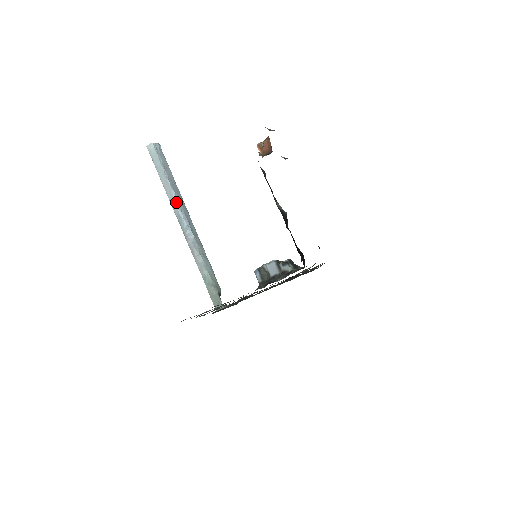
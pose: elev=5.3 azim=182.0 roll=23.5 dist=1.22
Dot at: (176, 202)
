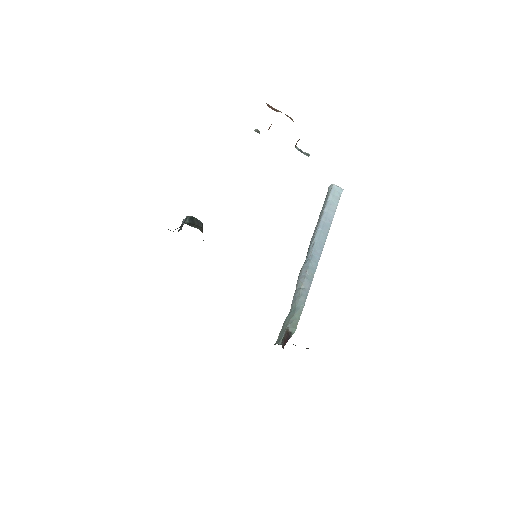
Dot at: (315, 236)
